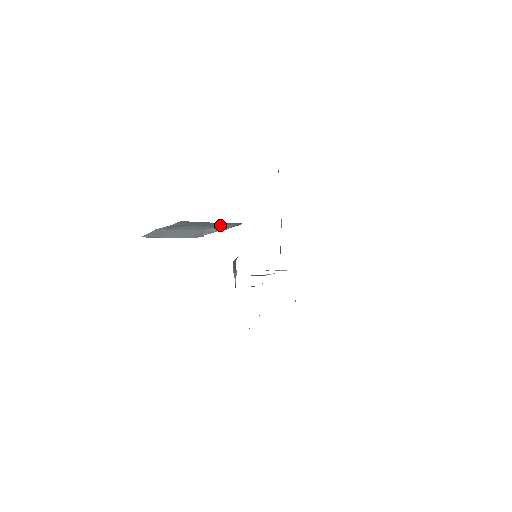
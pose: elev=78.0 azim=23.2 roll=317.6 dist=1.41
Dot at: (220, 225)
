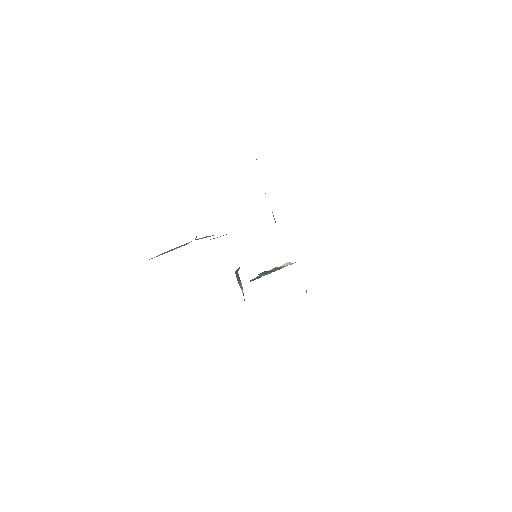
Dot at: occluded
